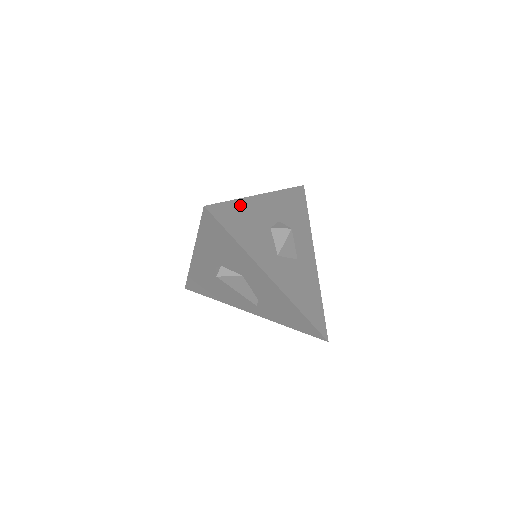
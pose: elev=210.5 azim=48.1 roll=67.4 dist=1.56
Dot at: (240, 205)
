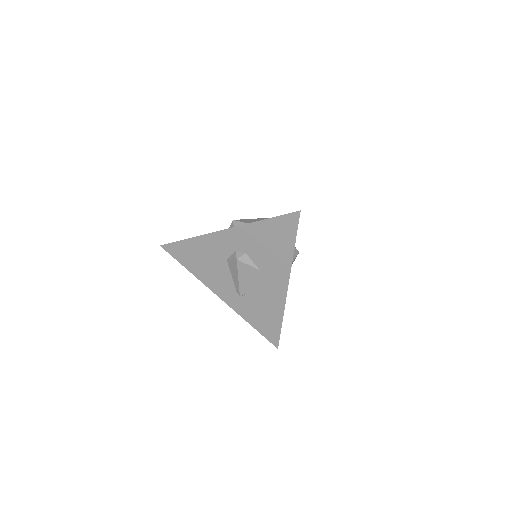
Dot at: occluded
